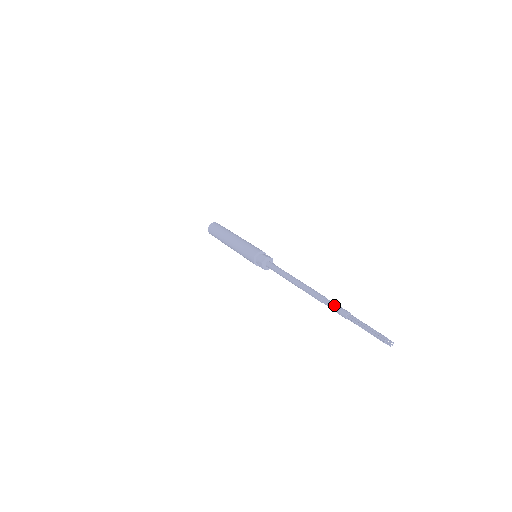
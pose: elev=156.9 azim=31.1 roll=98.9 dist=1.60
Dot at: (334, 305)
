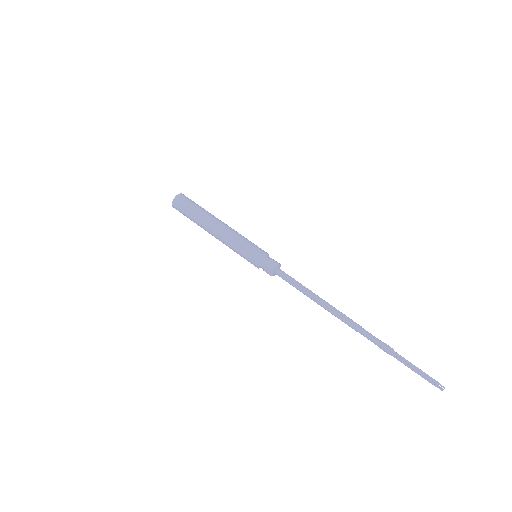
Dot at: (376, 338)
